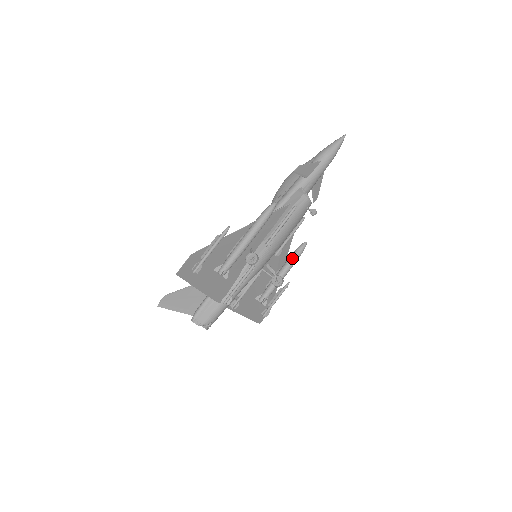
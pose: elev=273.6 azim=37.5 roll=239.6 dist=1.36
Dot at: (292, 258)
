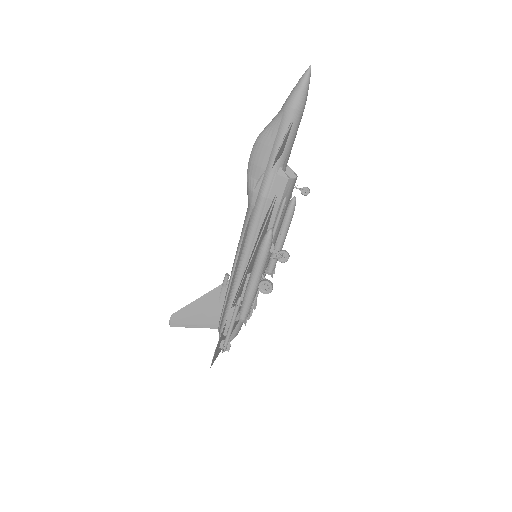
Dot at: (286, 222)
